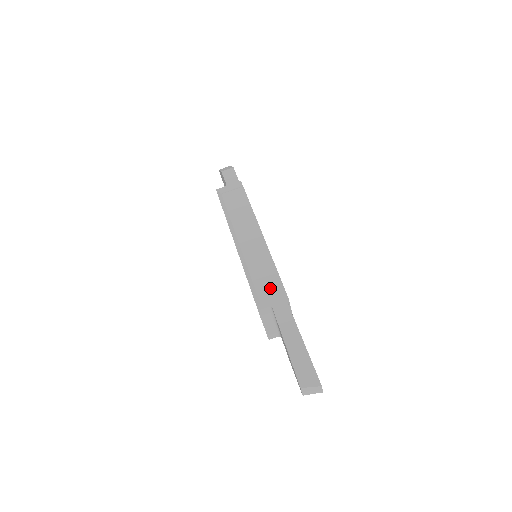
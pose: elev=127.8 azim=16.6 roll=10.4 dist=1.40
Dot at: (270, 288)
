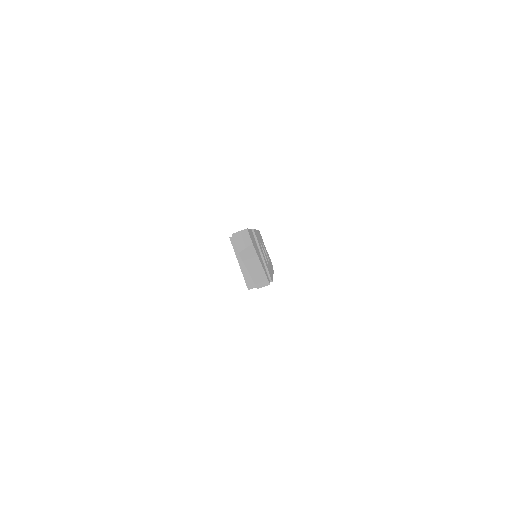
Dot at: occluded
